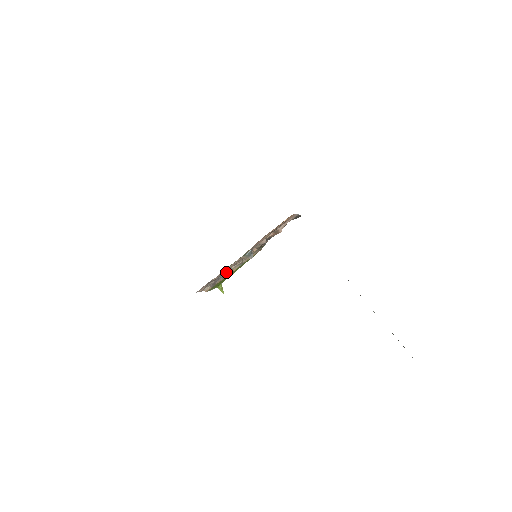
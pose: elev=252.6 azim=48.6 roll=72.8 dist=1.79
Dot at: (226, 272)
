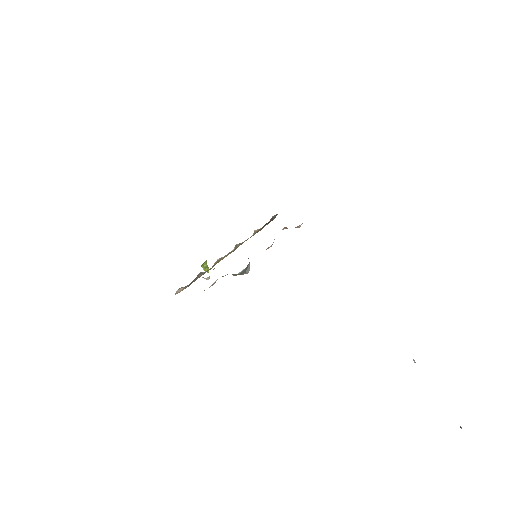
Dot at: occluded
